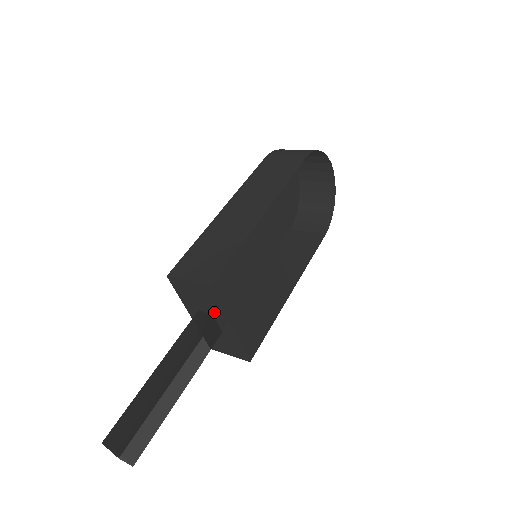
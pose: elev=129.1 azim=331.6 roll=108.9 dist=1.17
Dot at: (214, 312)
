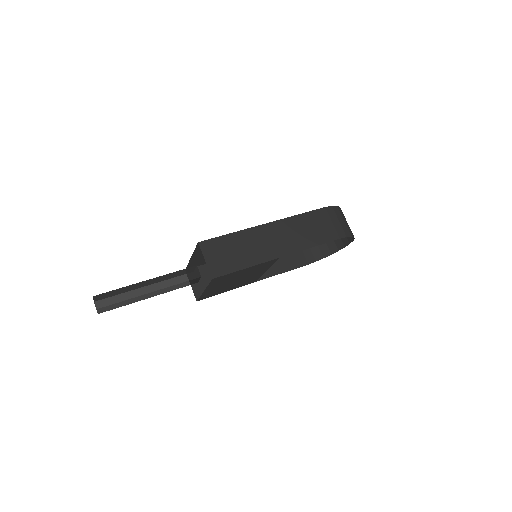
Dot at: occluded
